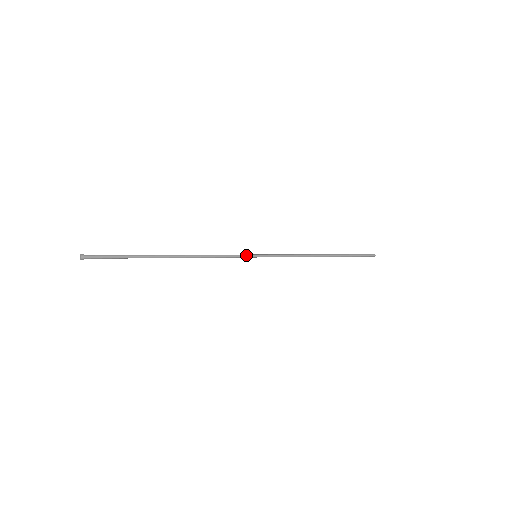
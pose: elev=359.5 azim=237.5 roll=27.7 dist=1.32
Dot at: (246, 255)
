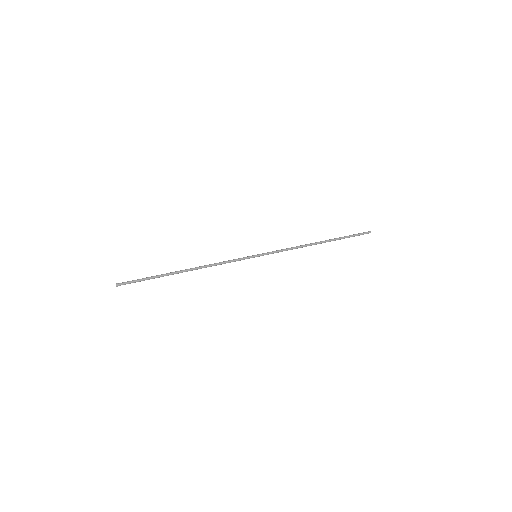
Dot at: (247, 257)
